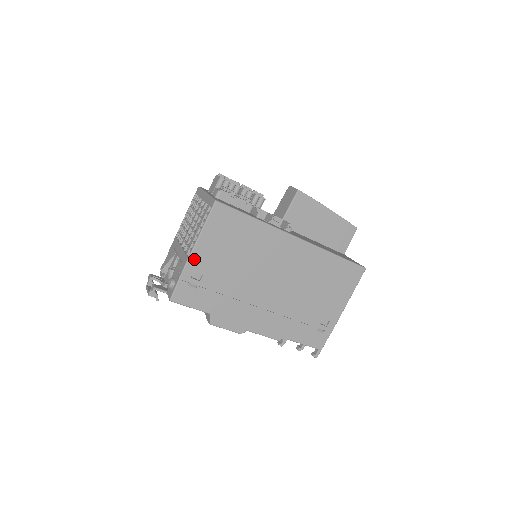
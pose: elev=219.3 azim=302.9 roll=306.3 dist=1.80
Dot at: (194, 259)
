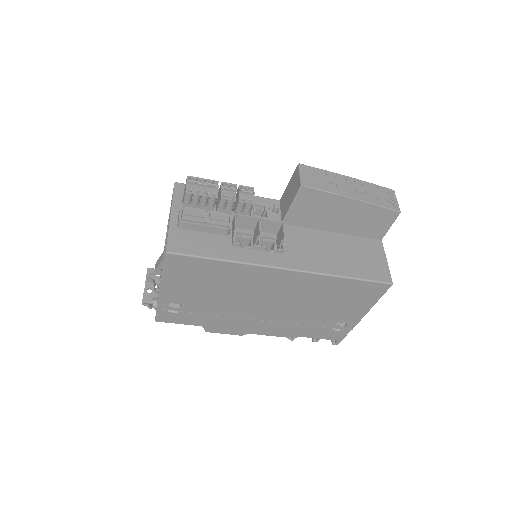
Dot at: (165, 295)
